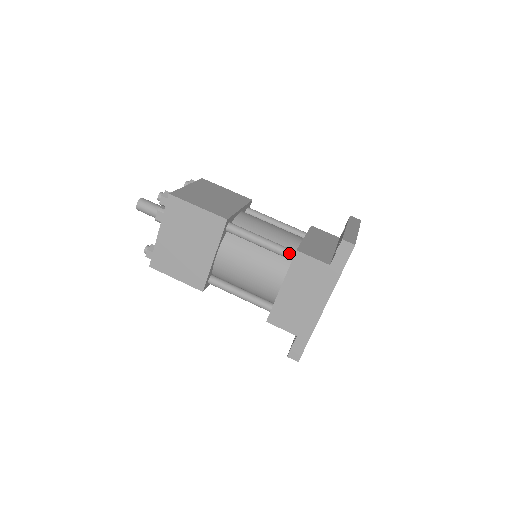
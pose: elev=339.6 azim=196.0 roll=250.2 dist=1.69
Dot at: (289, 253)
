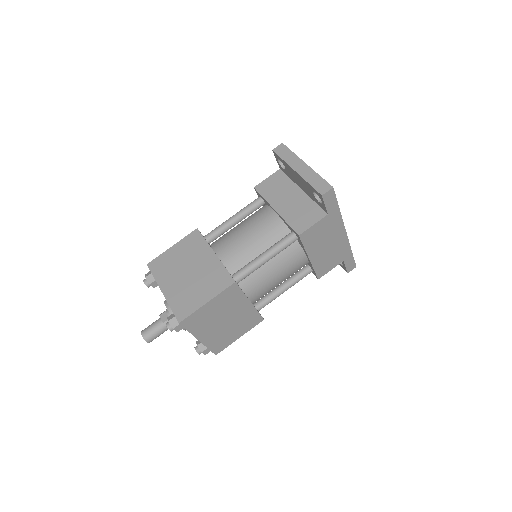
Dot at: (292, 240)
